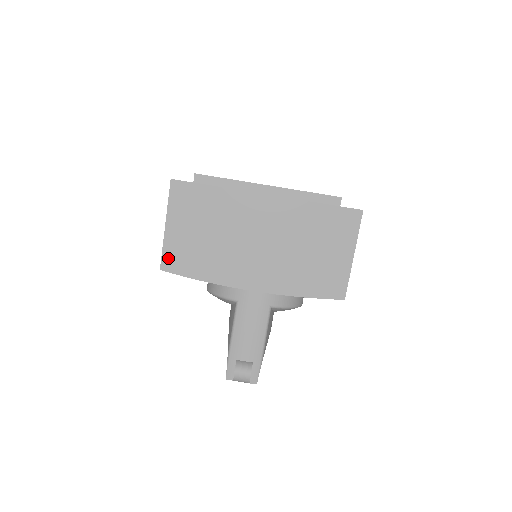
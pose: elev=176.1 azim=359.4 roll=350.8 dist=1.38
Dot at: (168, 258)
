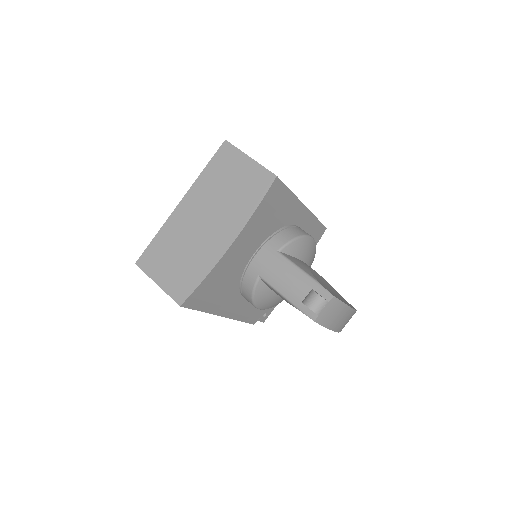
Dot at: (176, 295)
